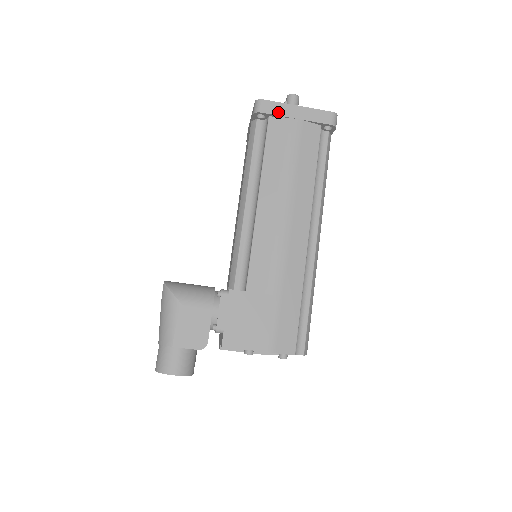
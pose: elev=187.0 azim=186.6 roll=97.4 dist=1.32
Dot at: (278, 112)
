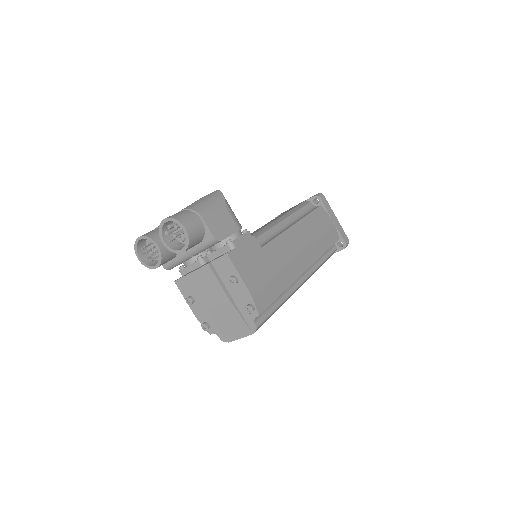
Dot at: (327, 208)
